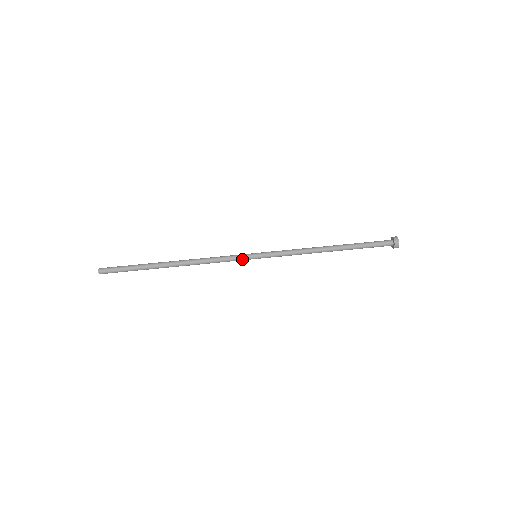
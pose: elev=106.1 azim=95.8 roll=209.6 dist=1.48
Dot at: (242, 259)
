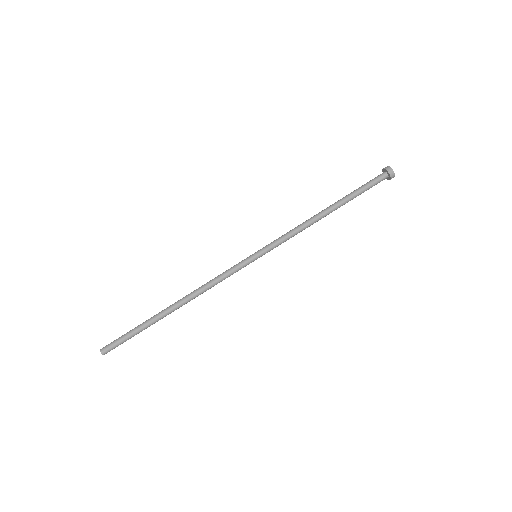
Dot at: occluded
